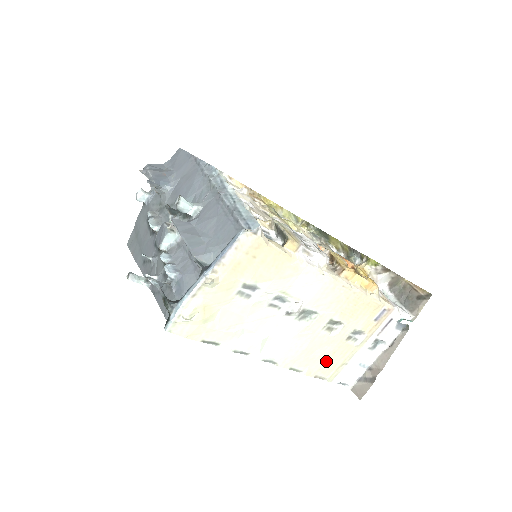
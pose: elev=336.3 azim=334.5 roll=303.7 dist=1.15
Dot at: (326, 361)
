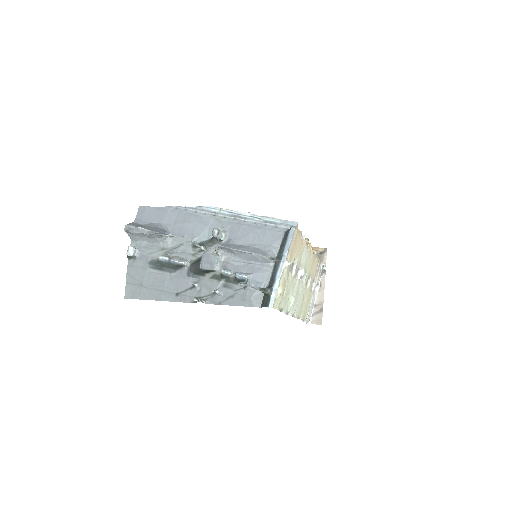
Dot at: (306, 307)
